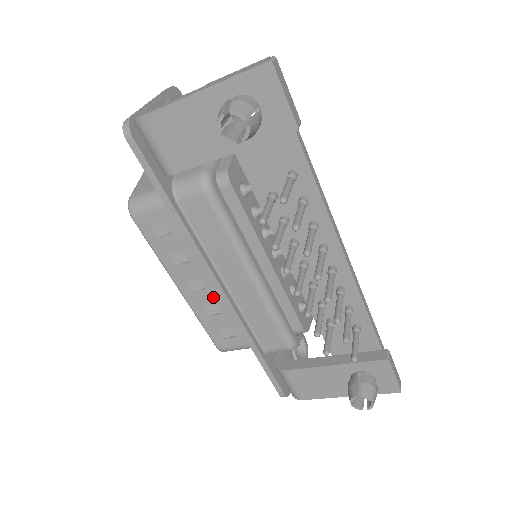
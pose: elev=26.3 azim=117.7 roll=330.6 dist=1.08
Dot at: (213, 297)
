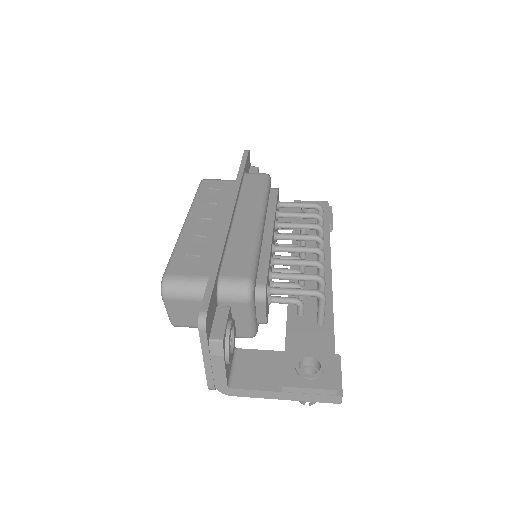
Dot at: occluded
